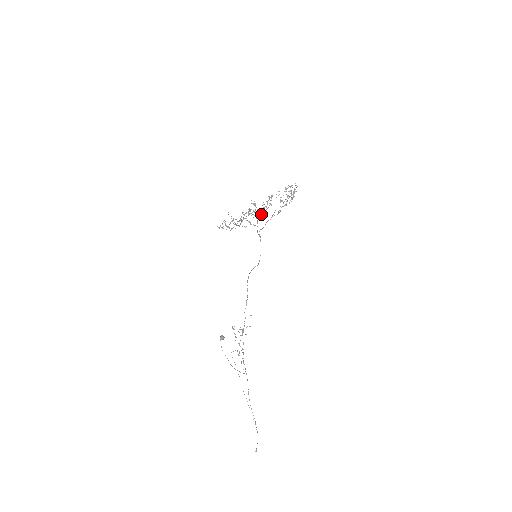
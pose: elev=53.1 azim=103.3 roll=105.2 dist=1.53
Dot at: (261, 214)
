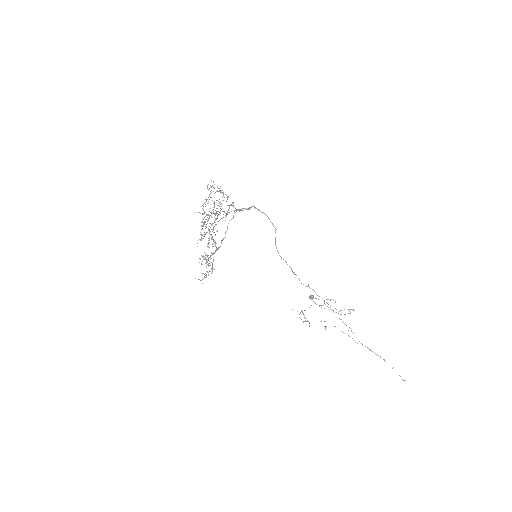
Dot at: (214, 243)
